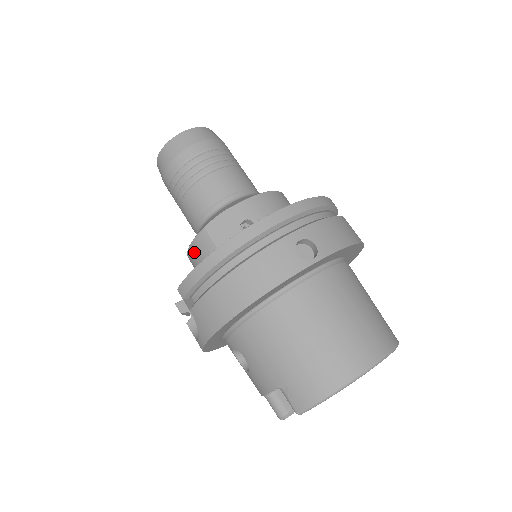
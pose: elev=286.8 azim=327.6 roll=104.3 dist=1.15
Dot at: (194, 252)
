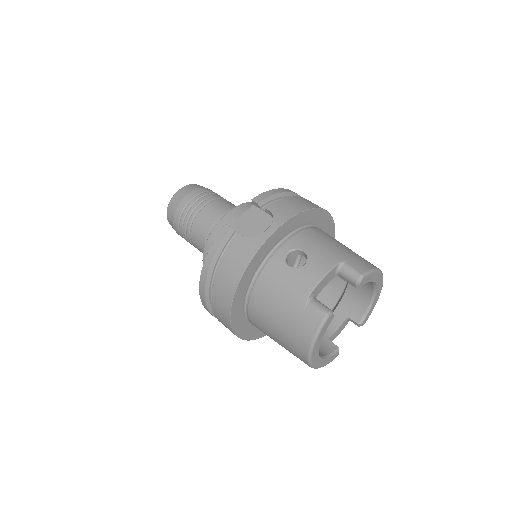
Dot at: (238, 211)
